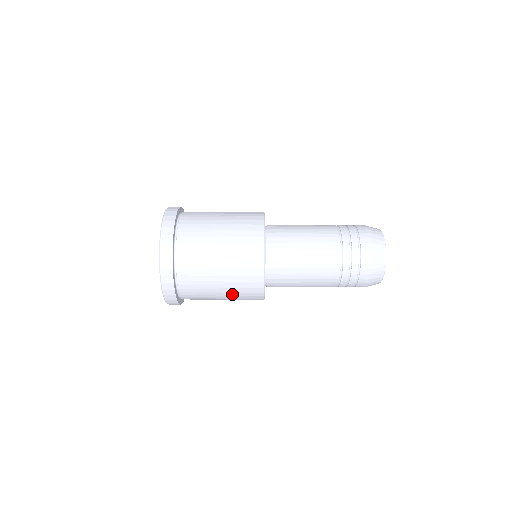
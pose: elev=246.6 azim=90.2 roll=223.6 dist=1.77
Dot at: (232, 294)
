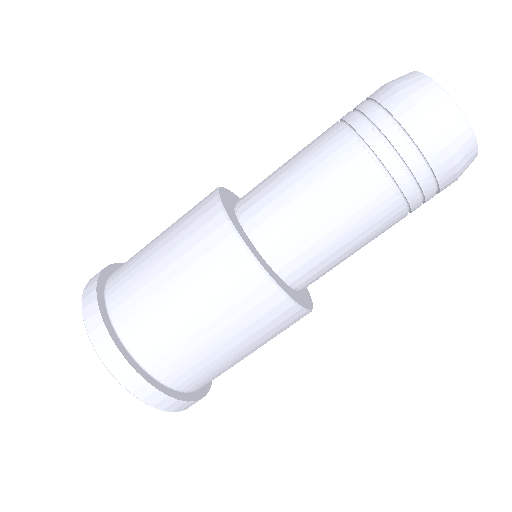
Dot at: (207, 297)
